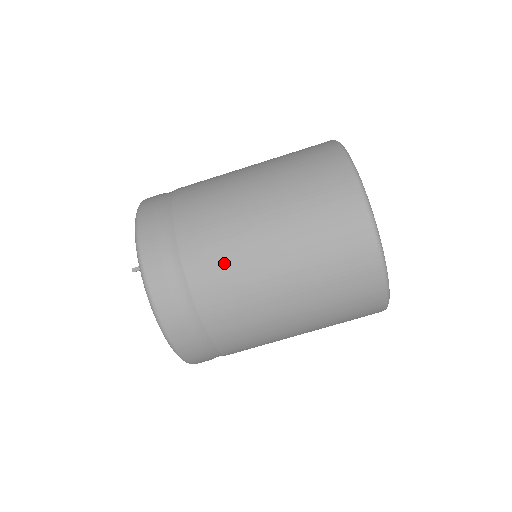
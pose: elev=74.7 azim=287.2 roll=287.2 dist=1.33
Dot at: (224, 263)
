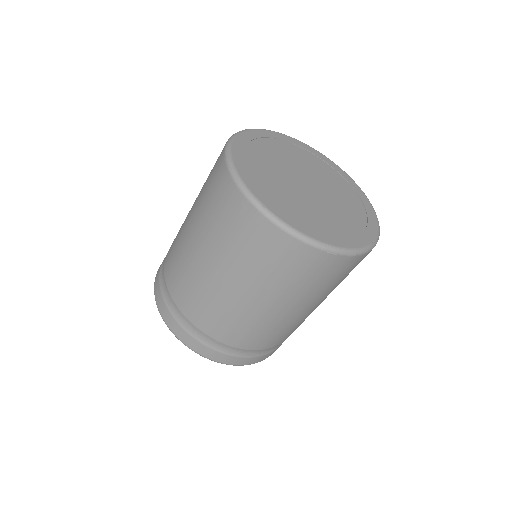
Dot at: (286, 331)
